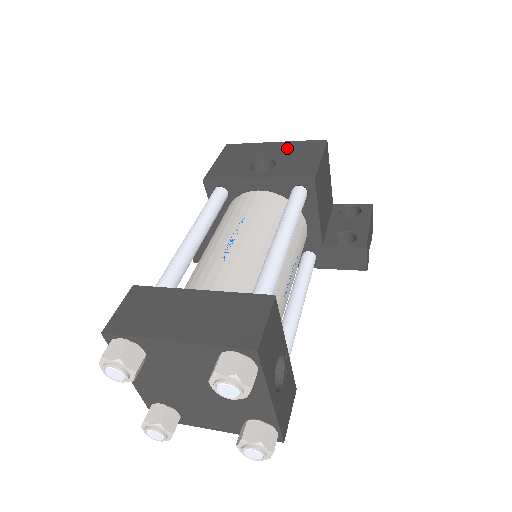
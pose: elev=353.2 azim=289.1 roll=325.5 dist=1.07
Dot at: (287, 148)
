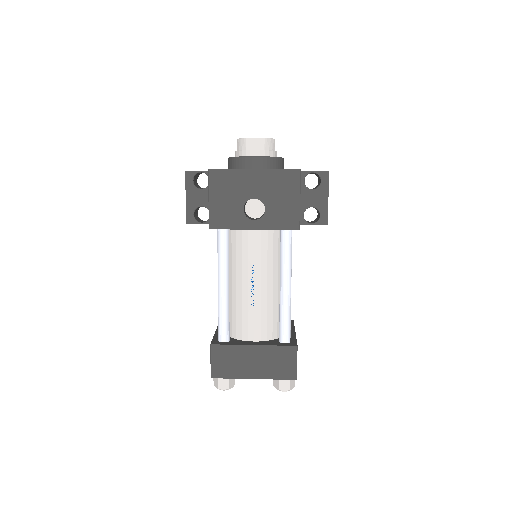
Dot at: (268, 182)
